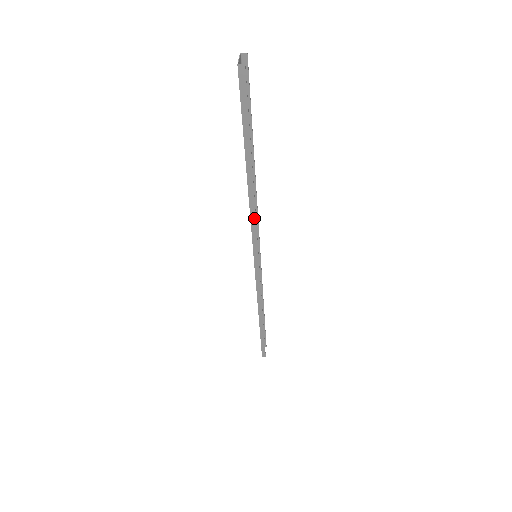
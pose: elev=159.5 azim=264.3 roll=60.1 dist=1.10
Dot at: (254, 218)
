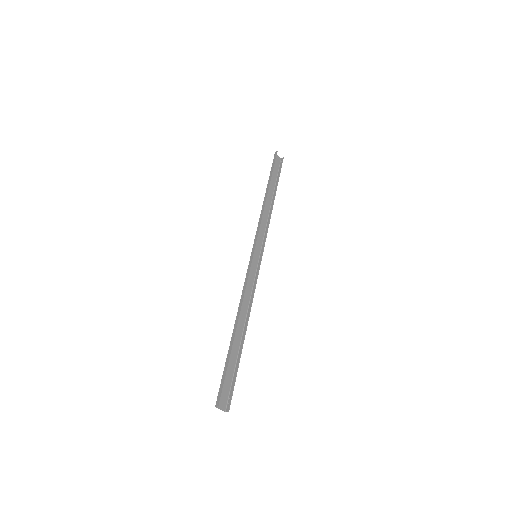
Dot at: (261, 217)
